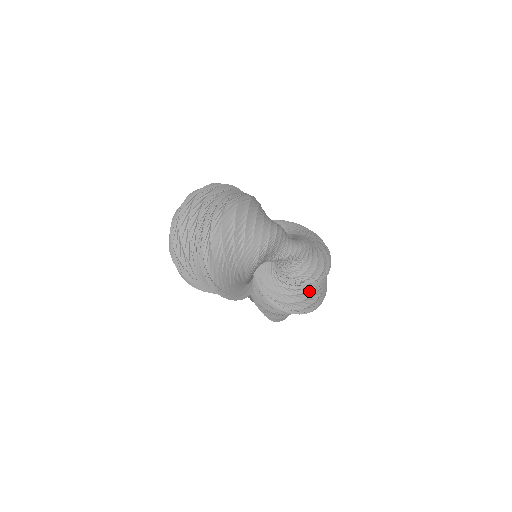
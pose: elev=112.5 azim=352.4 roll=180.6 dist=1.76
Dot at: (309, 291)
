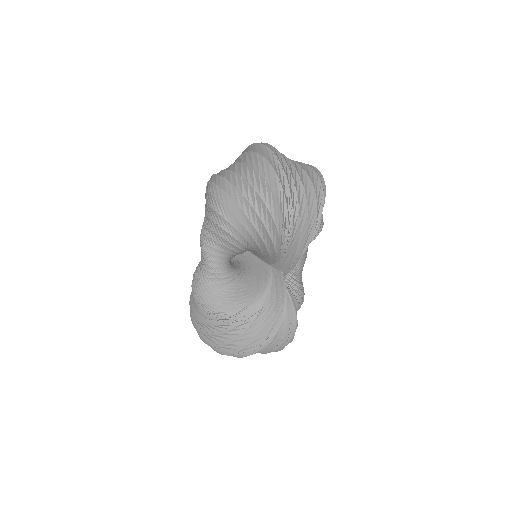
Dot at: occluded
